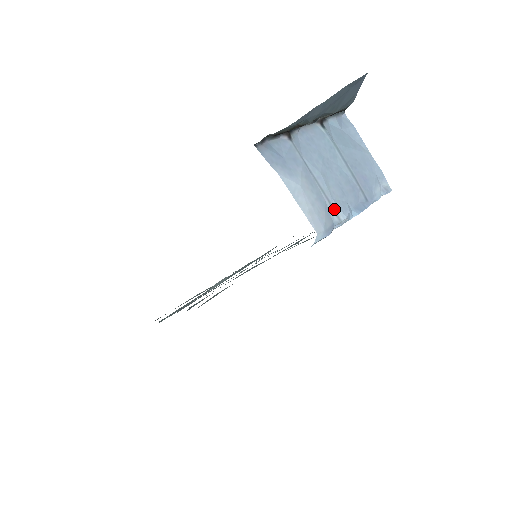
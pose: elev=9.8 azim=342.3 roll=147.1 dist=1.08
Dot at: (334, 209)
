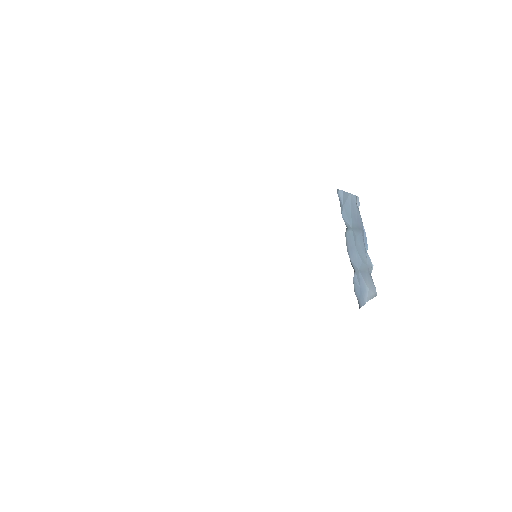
Dot at: (369, 268)
